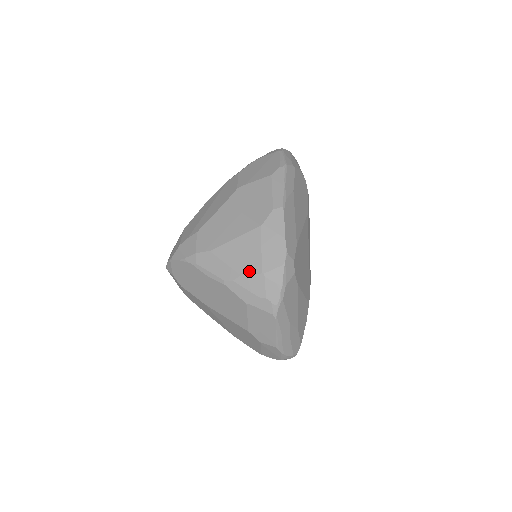
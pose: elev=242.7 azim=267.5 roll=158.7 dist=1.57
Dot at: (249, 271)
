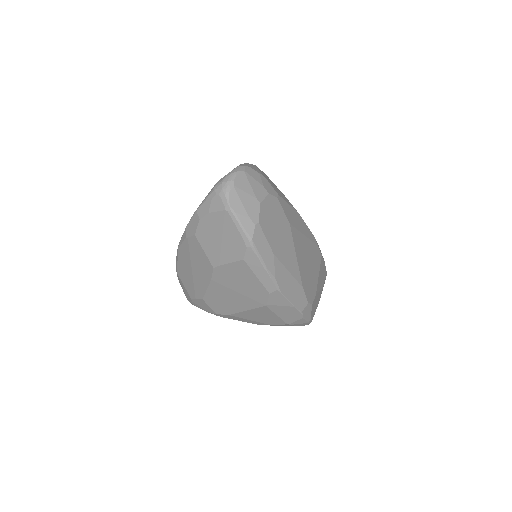
Dot at: (275, 324)
